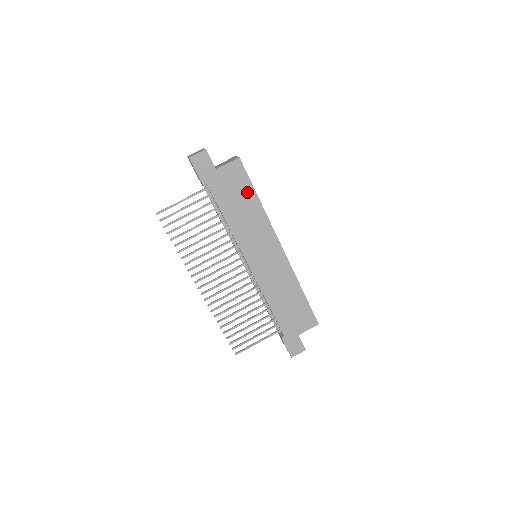
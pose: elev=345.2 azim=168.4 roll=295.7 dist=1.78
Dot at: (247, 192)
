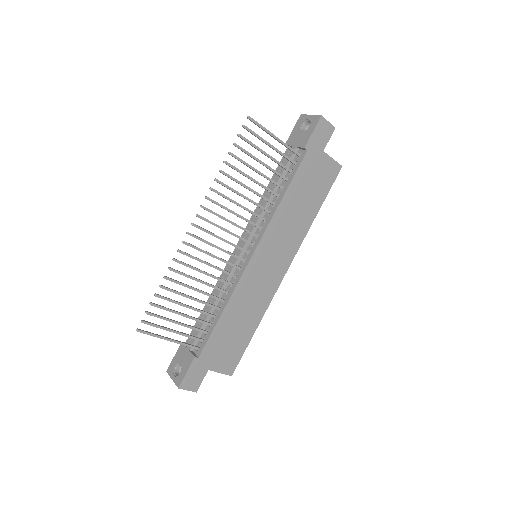
Dot at: (318, 197)
